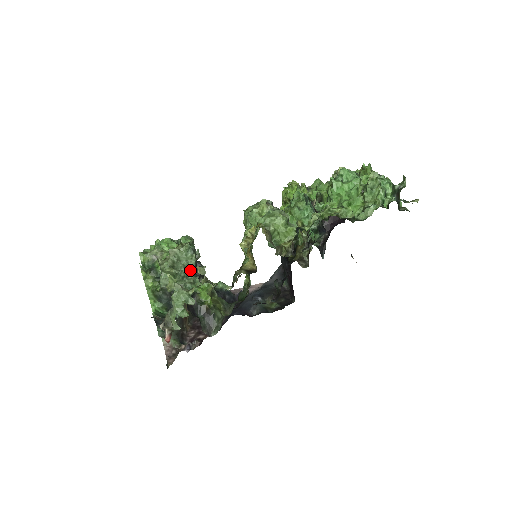
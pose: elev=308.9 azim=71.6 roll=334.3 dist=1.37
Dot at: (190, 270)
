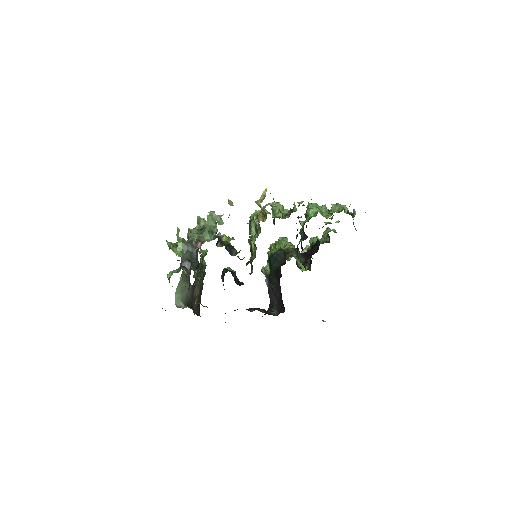
Dot at: occluded
